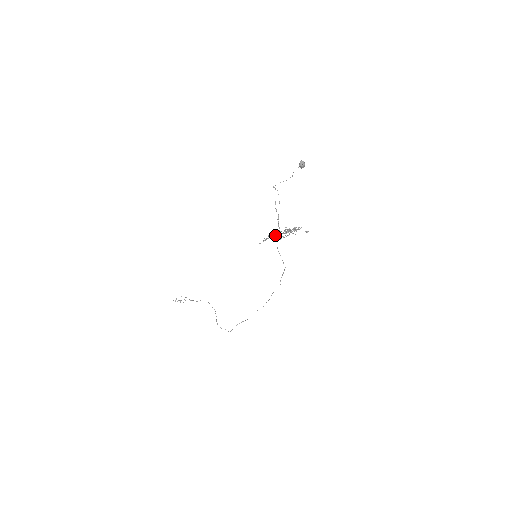
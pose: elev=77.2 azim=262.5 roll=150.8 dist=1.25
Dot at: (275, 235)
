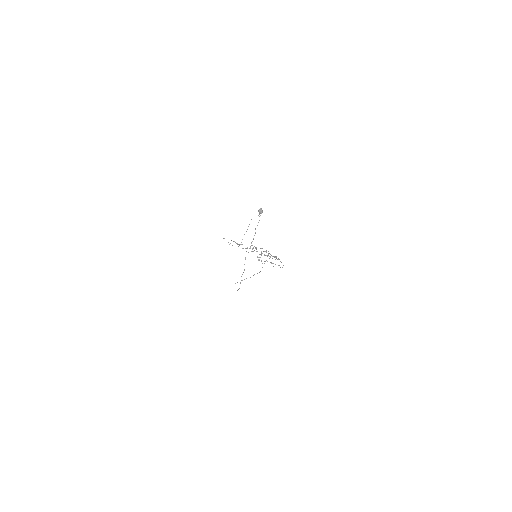
Dot at: (242, 244)
